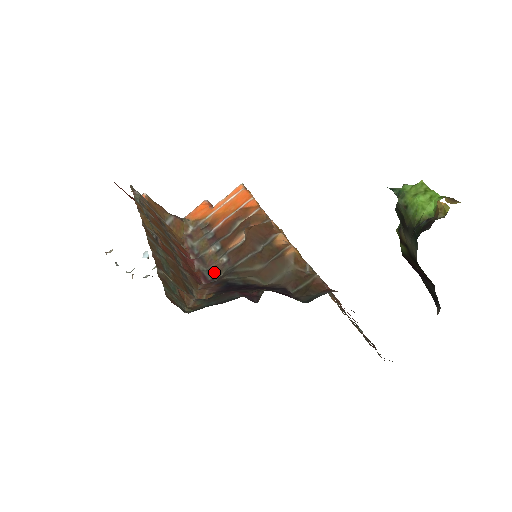
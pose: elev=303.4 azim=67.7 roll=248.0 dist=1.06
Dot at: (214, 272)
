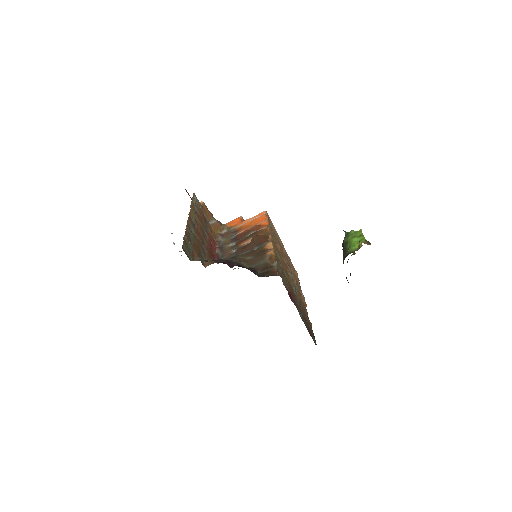
Dot at: (225, 257)
